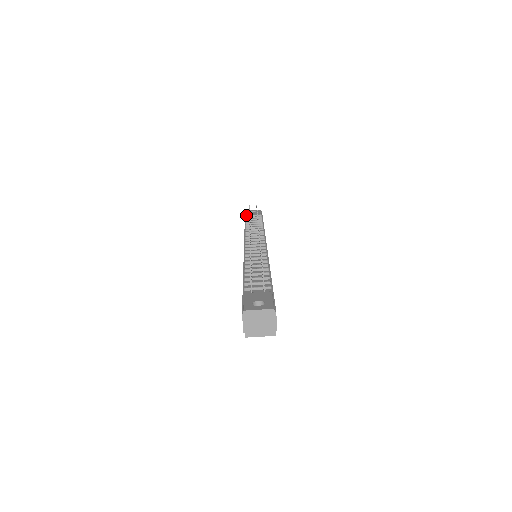
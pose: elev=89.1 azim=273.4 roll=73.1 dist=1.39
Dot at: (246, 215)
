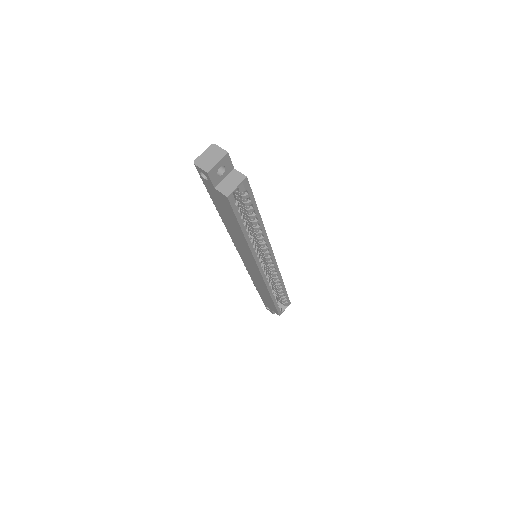
Dot at: occluded
